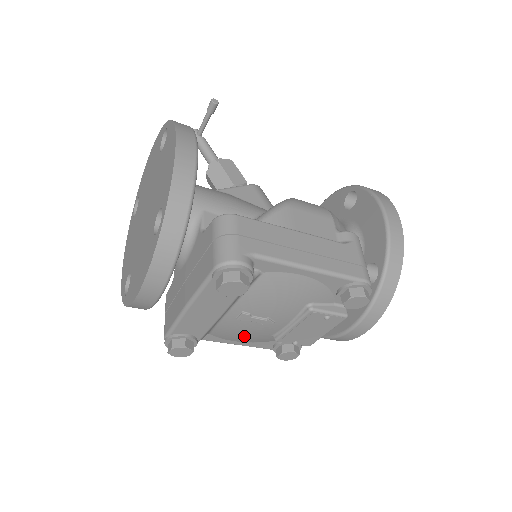
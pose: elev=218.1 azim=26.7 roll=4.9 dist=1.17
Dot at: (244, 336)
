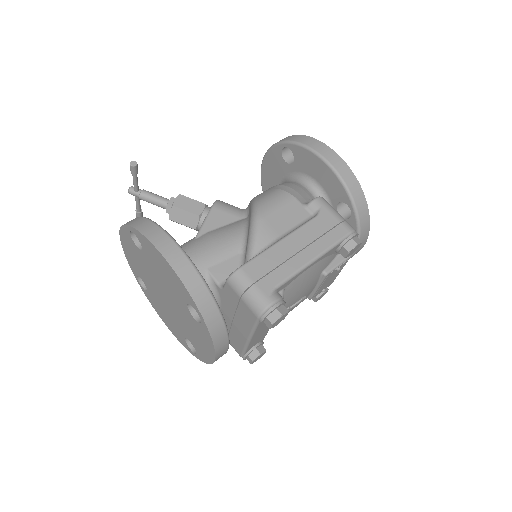
Dot at: occluded
